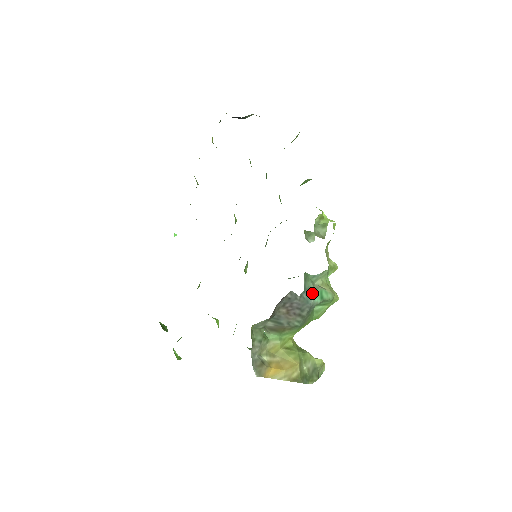
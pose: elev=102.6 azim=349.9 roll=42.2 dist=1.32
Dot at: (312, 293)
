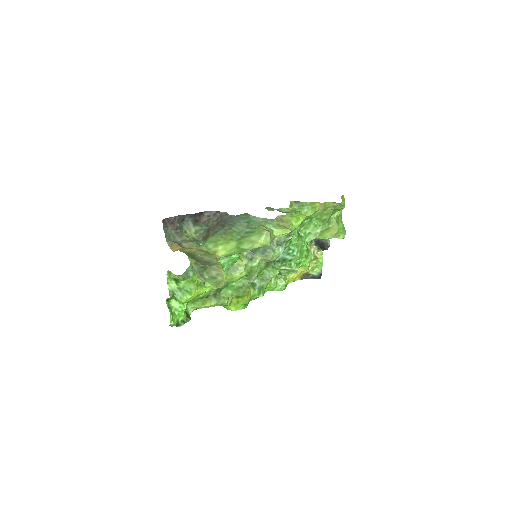
Dot at: (242, 219)
